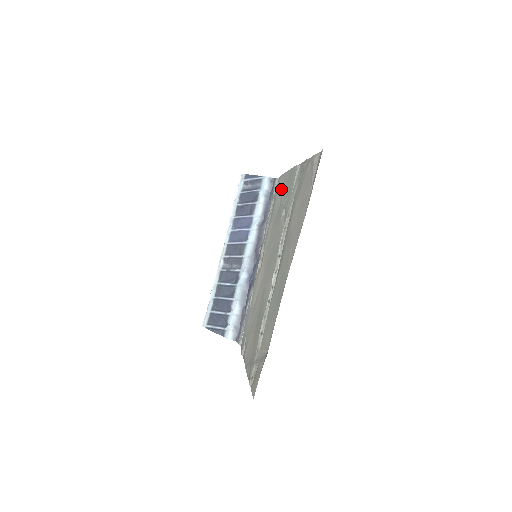
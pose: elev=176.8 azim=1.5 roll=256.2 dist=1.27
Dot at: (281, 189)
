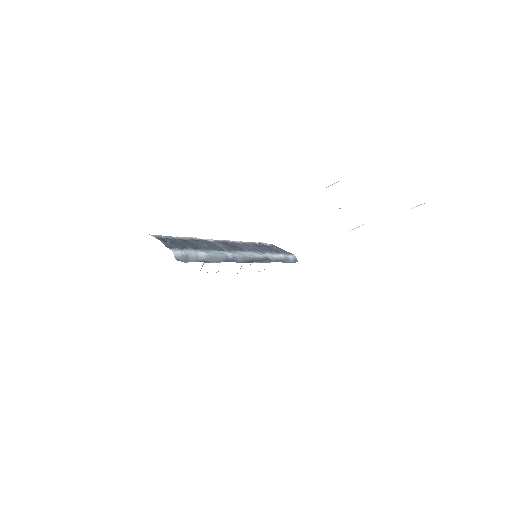
Dot at: occluded
